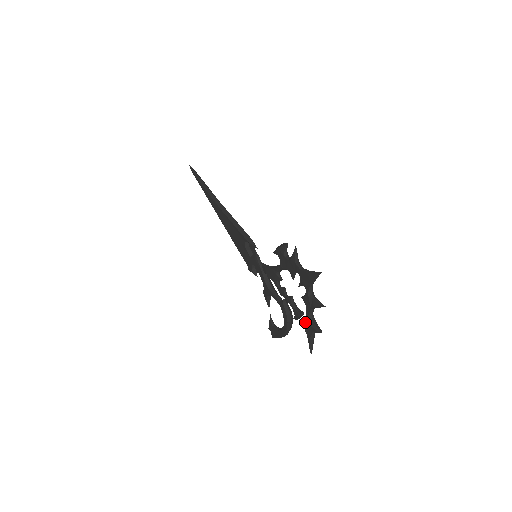
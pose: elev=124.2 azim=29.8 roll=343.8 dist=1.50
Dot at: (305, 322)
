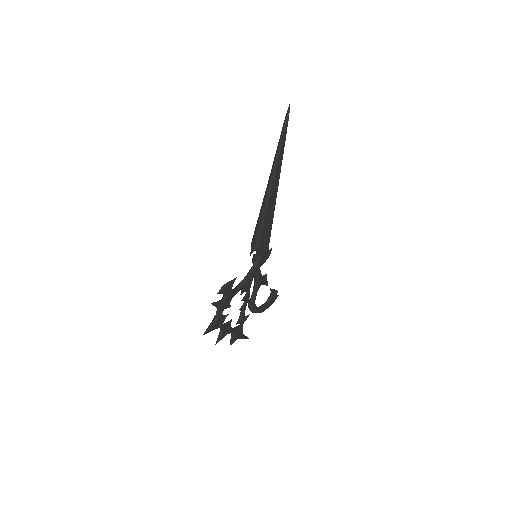
Dot at: occluded
